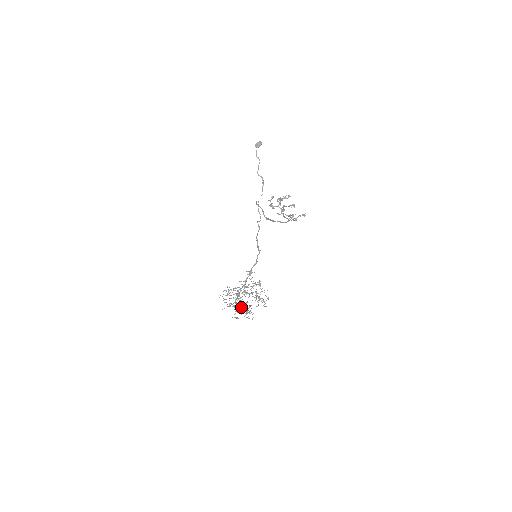
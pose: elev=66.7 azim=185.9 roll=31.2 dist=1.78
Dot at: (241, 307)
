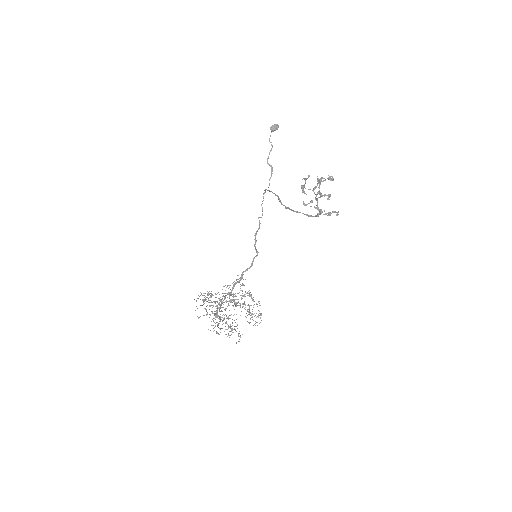
Dot at: (223, 320)
